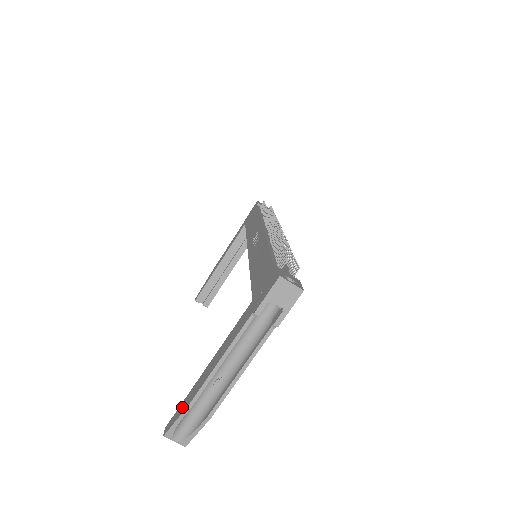
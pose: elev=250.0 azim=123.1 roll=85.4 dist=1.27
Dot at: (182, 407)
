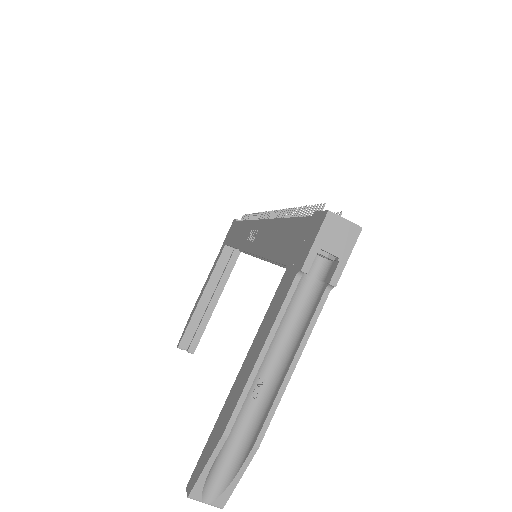
Dot at: (210, 443)
